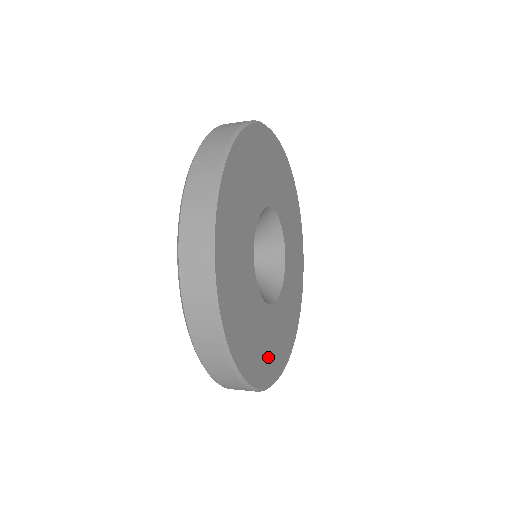
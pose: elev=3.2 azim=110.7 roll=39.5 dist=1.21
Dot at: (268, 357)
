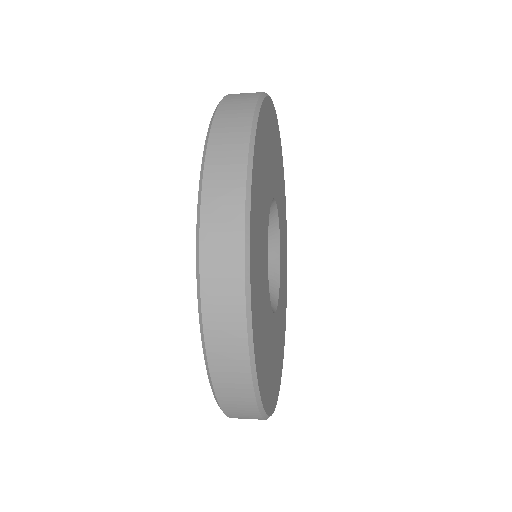
Dot at: (271, 377)
